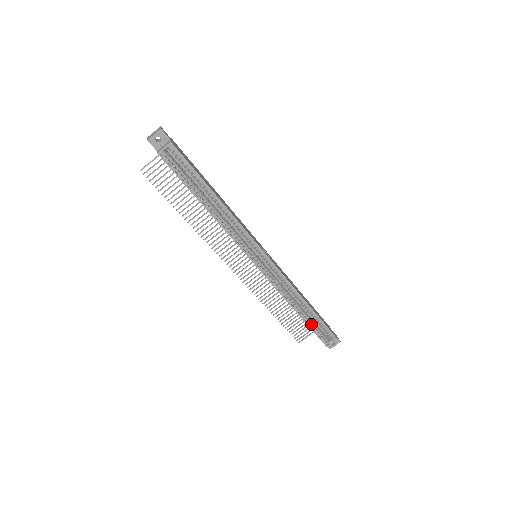
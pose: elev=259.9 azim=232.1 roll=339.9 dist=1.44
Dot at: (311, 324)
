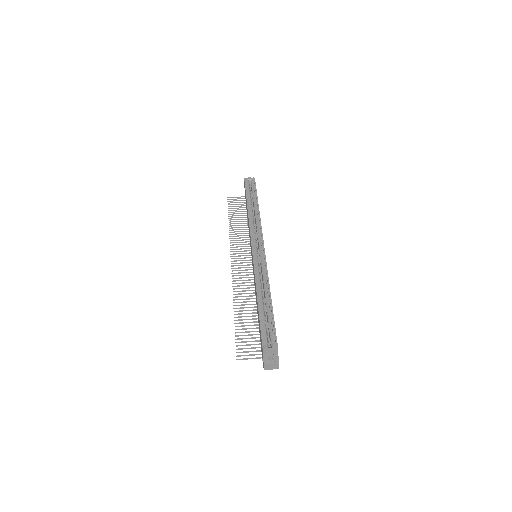
Dot at: (262, 318)
